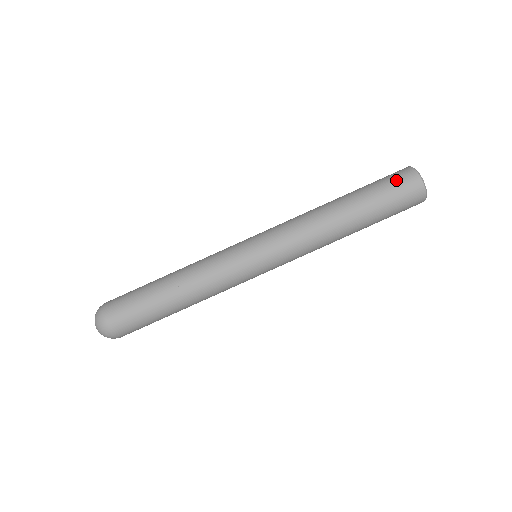
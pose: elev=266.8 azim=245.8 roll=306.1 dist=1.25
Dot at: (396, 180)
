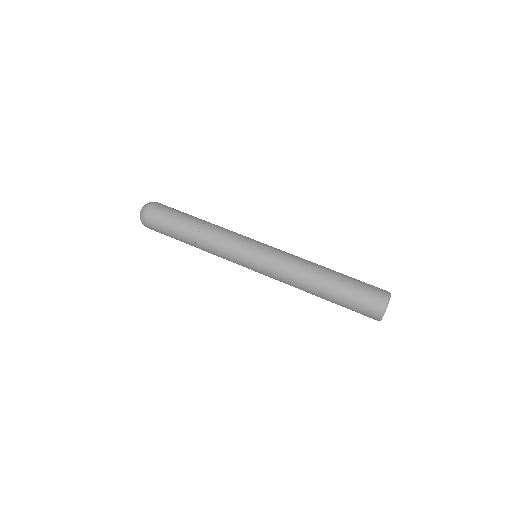
Dot at: occluded
